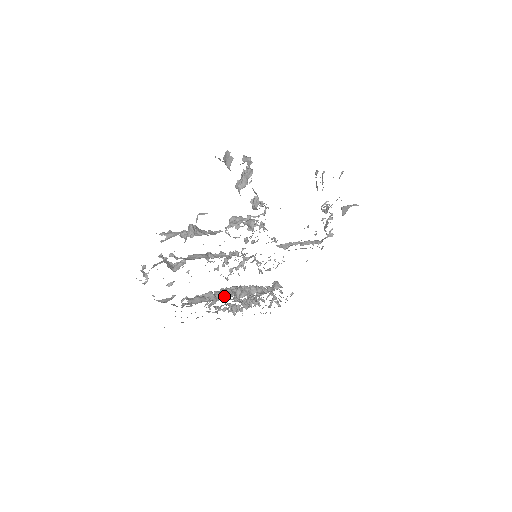
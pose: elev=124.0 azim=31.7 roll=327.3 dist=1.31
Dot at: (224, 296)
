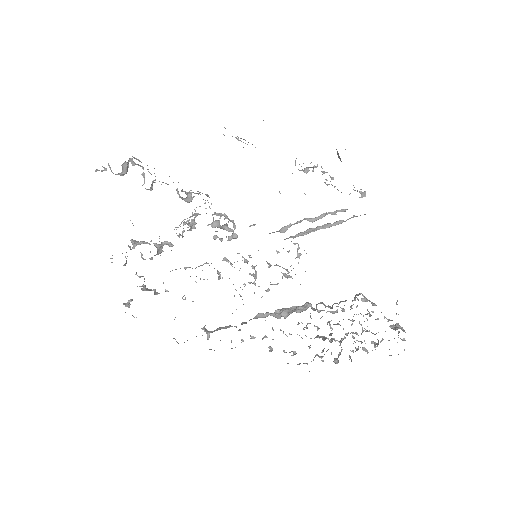
Dot at: (253, 318)
